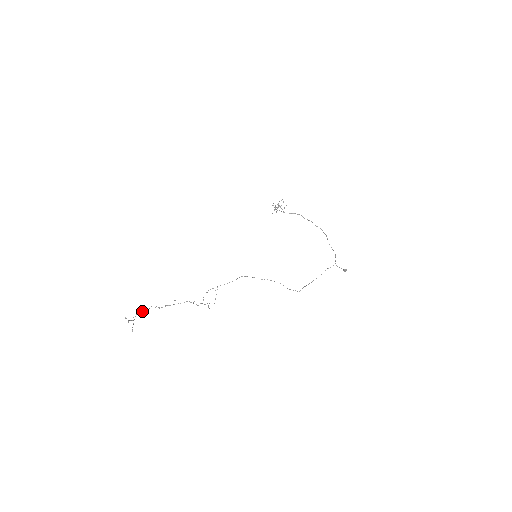
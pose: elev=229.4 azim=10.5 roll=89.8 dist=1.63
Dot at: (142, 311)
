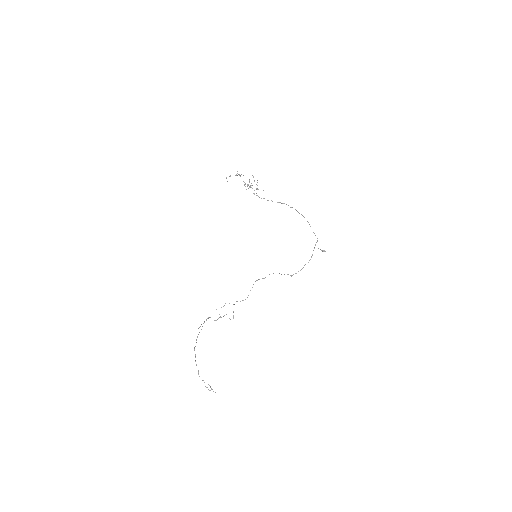
Dot at: occluded
